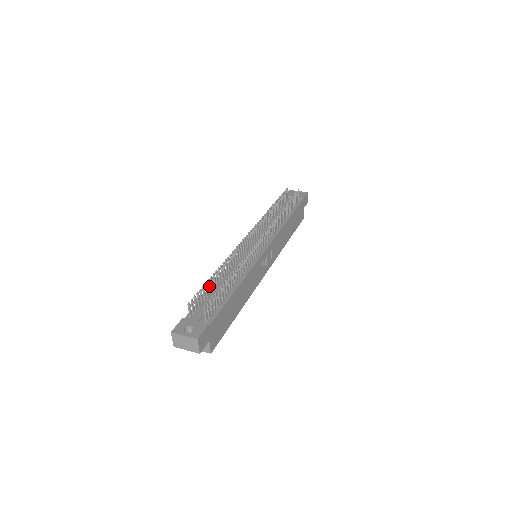
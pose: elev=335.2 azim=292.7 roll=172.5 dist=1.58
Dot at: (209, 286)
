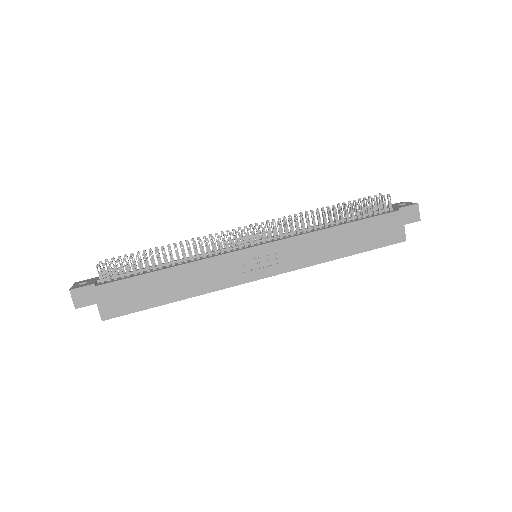
Dot at: (145, 258)
